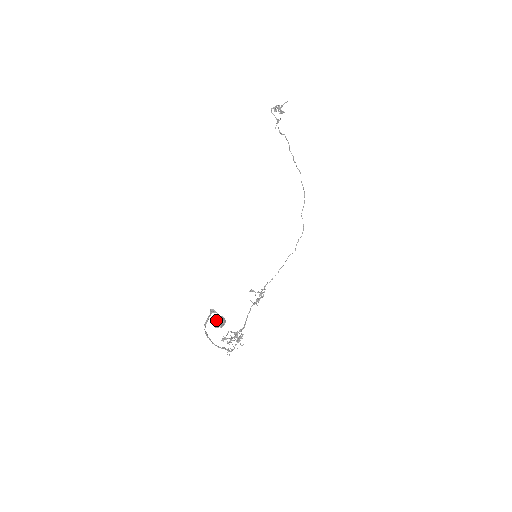
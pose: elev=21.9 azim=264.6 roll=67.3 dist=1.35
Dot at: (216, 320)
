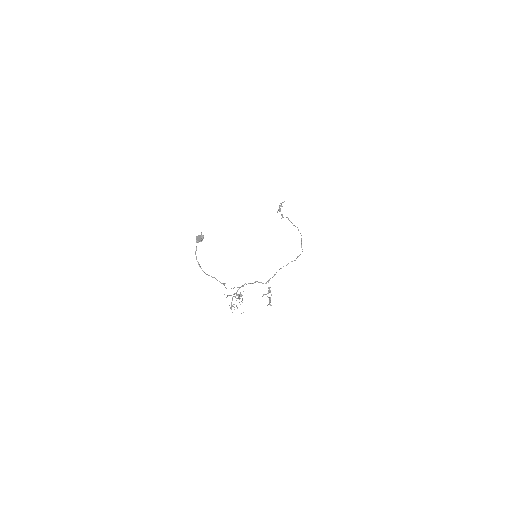
Dot at: (197, 237)
